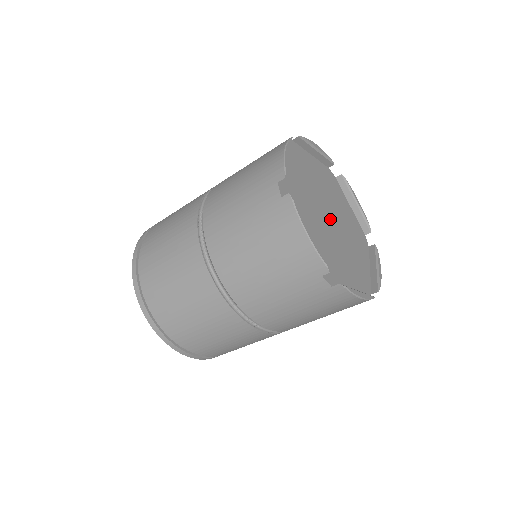
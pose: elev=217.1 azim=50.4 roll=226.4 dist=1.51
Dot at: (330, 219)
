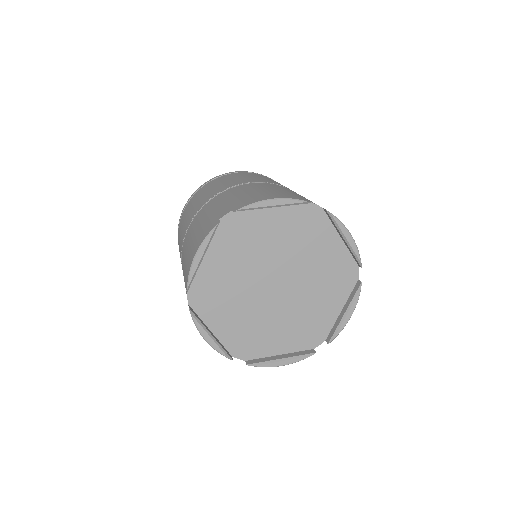
Dot at: (276, 284)
